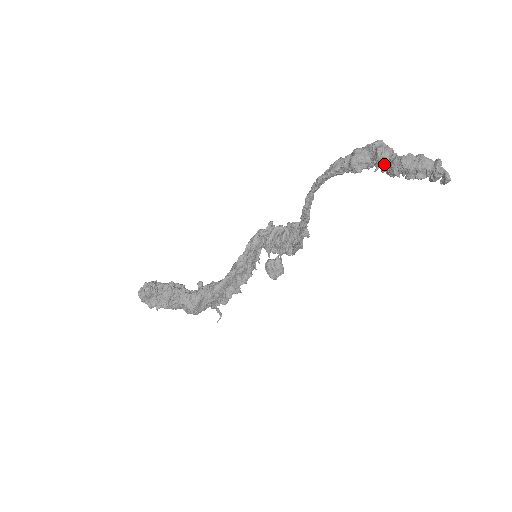
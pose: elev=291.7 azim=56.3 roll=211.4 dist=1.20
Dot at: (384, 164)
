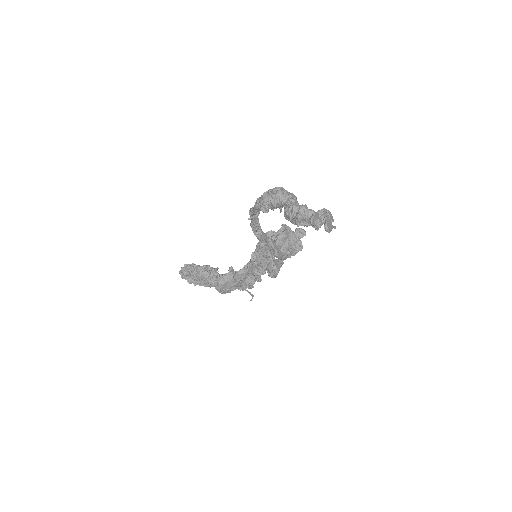
Dot at: occluded
